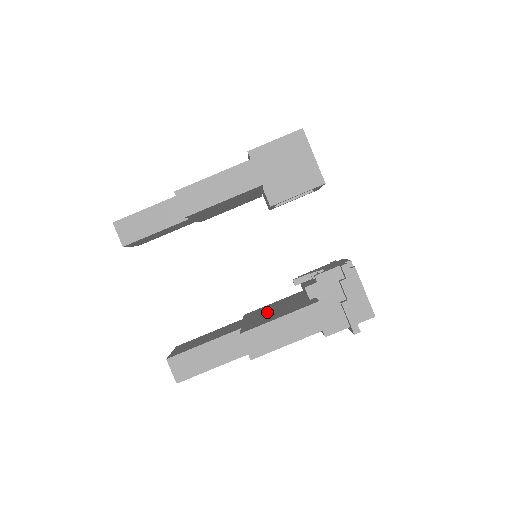
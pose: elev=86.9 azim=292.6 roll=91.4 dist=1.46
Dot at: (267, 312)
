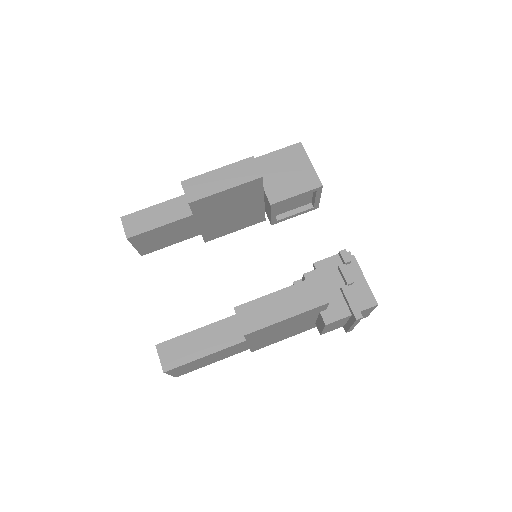
Dot at: occluded
